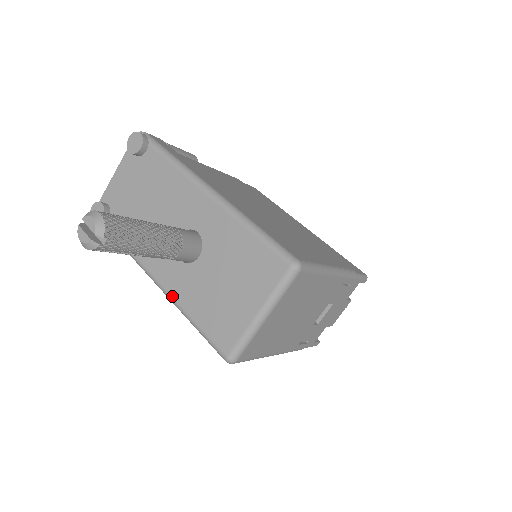
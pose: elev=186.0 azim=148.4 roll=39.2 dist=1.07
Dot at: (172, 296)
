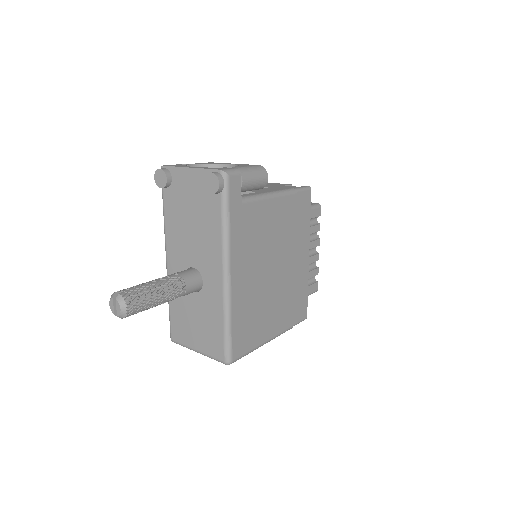
Dot at: occluded
